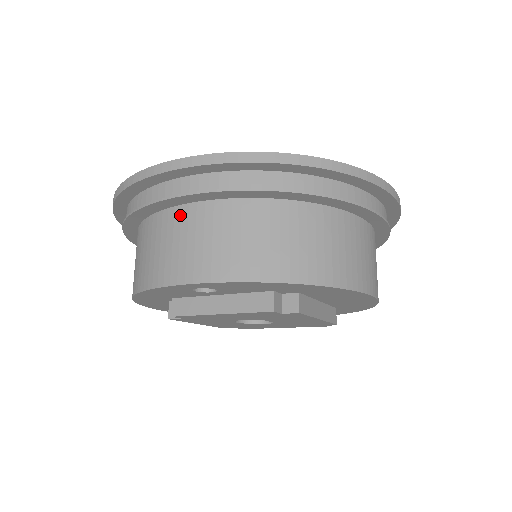
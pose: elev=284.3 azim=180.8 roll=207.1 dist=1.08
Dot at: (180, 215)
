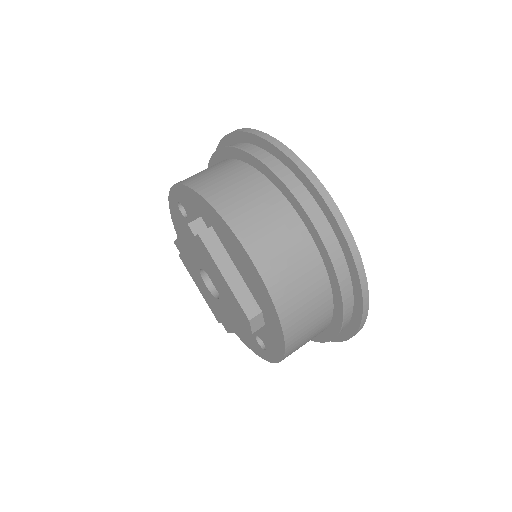
Dot at: occluded
